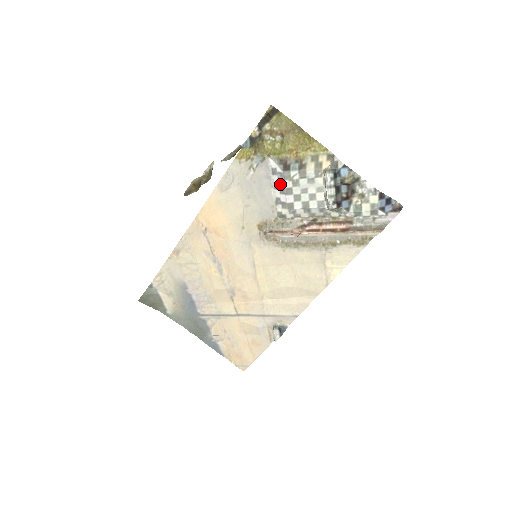
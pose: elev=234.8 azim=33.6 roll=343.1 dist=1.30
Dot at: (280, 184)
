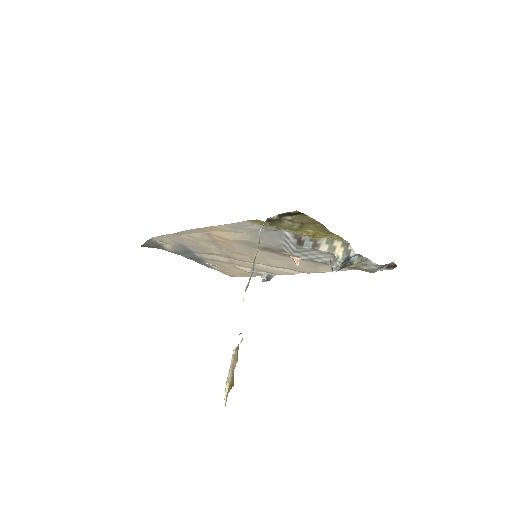
Dot at: (291, 246)
